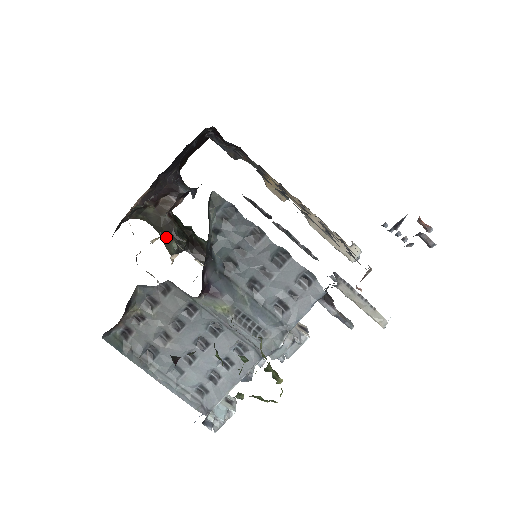
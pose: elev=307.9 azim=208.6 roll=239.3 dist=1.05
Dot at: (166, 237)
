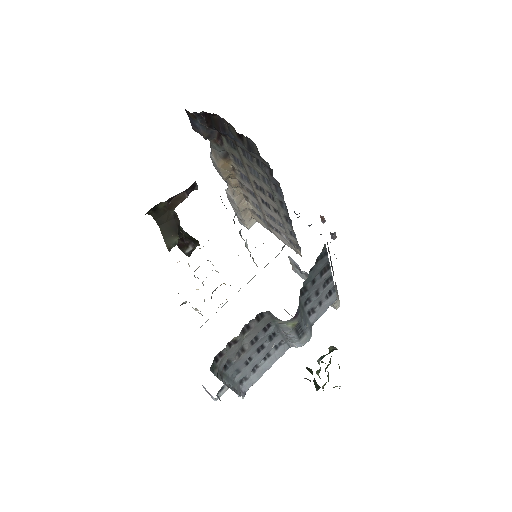
Dot at: (169, 232)
